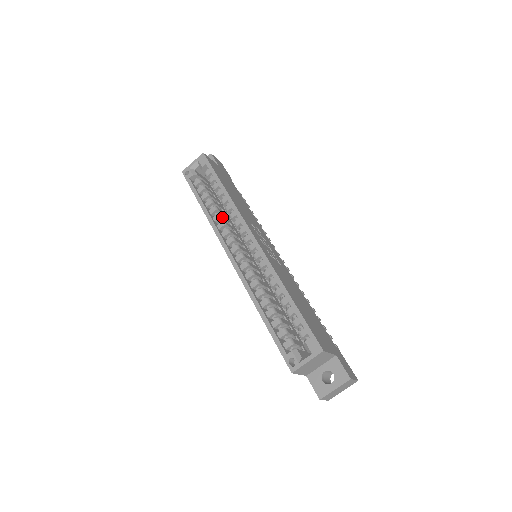
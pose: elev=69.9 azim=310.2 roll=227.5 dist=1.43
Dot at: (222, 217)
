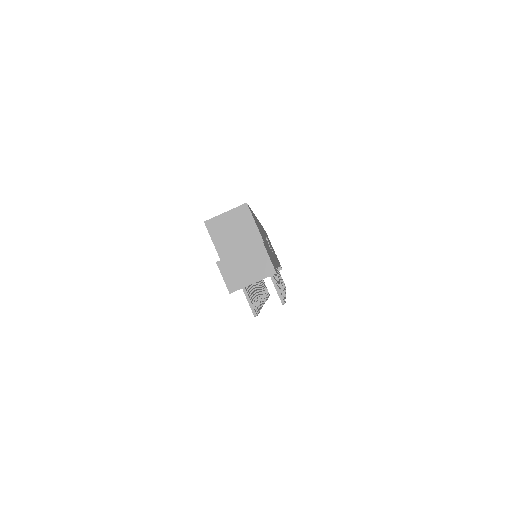
Dot at: occluded
